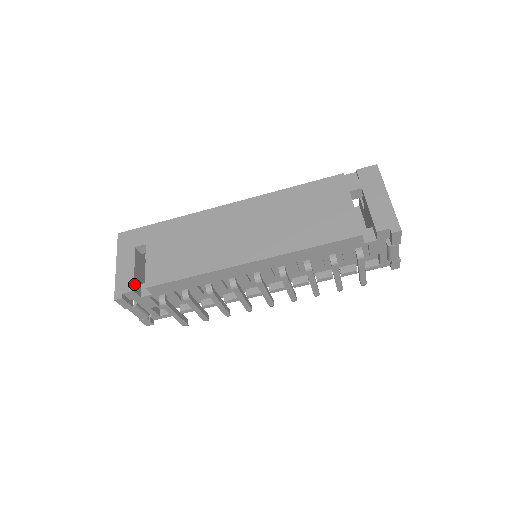
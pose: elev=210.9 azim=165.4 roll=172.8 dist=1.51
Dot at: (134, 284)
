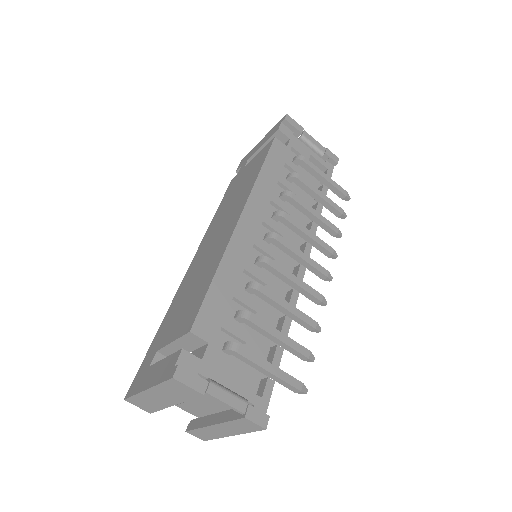
Dot at: (177, 353)
